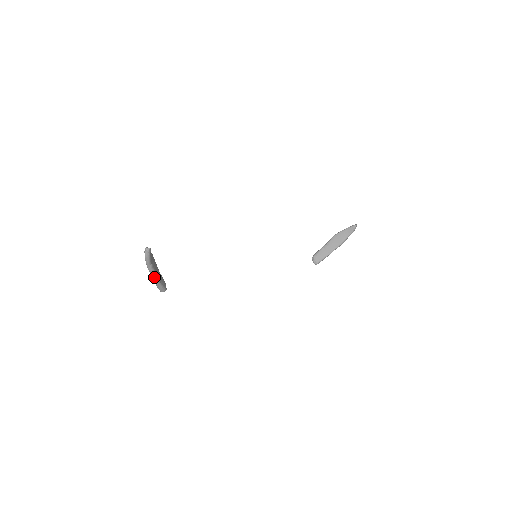
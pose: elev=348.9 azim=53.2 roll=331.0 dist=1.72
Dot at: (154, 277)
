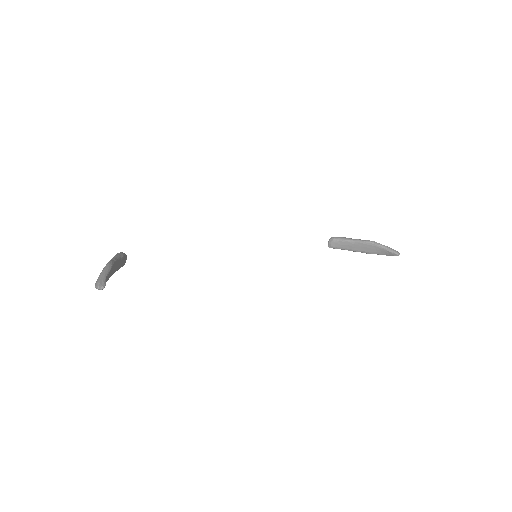
Dot at: occluded
